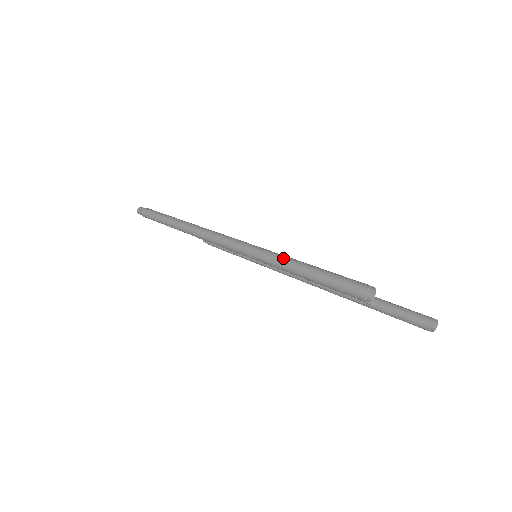
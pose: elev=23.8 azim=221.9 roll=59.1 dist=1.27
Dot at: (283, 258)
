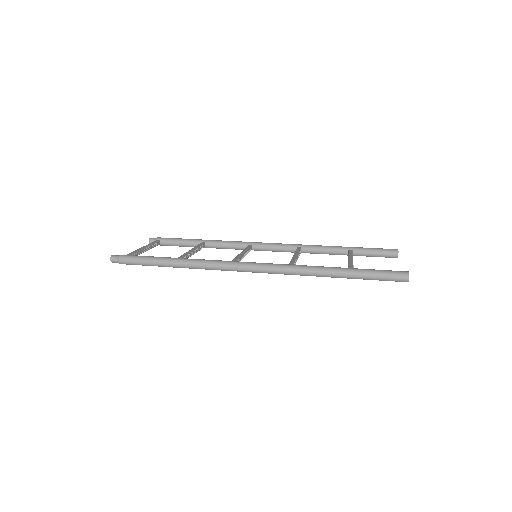
Dot at: (330, 271)
